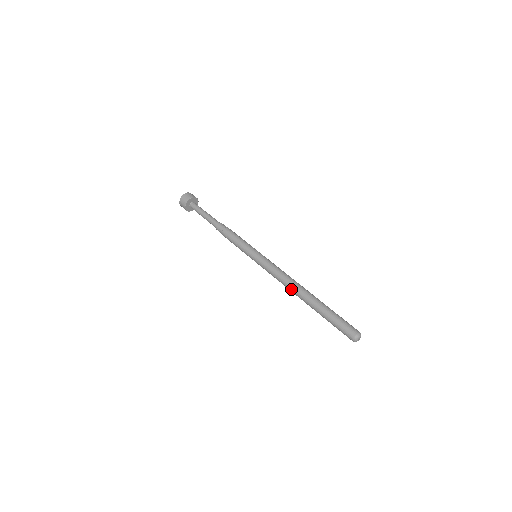
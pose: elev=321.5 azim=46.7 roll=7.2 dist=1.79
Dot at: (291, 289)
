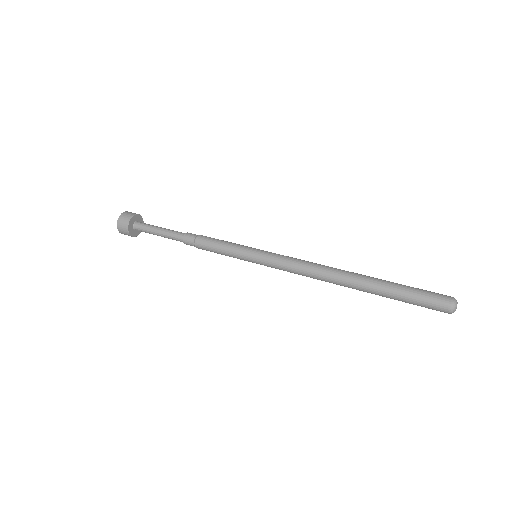
Dot at: (328, 277)
